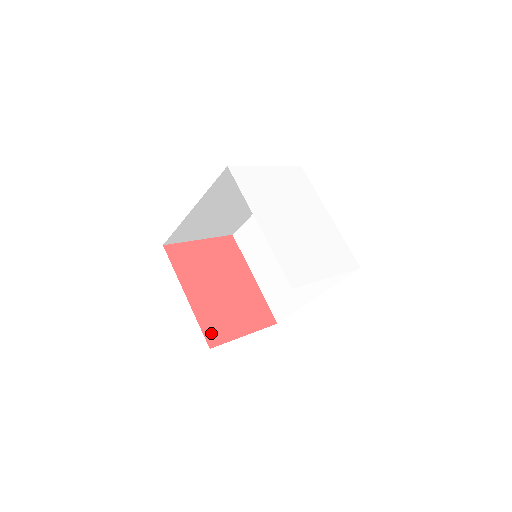
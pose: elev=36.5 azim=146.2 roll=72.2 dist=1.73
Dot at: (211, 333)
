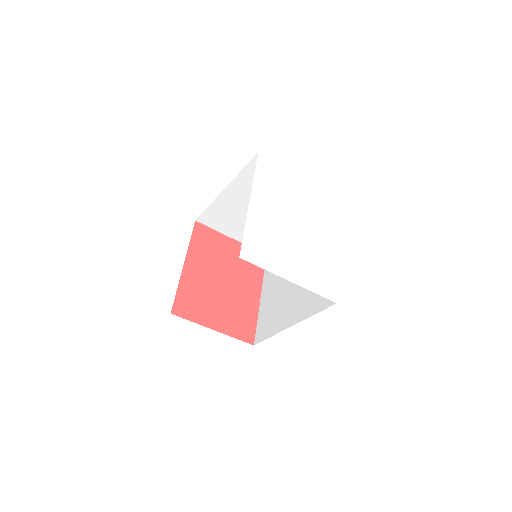
Dot at: (182, 304)
